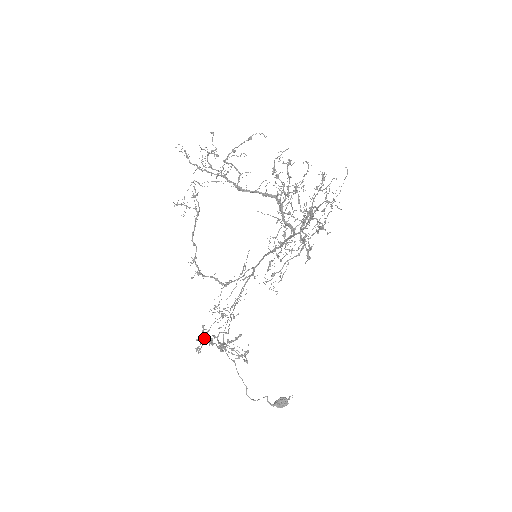
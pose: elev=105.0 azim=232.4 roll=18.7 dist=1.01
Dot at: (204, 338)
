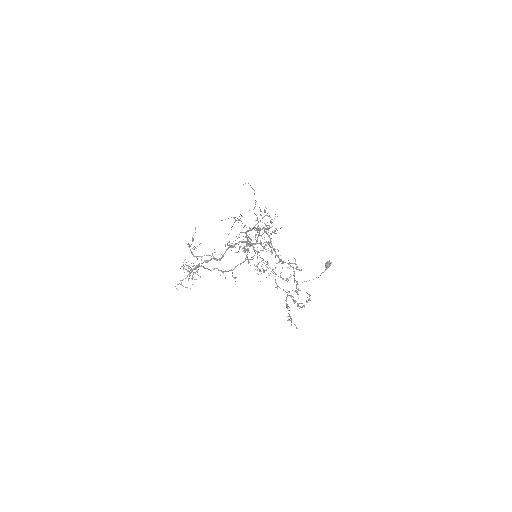
Dot at: occluded
